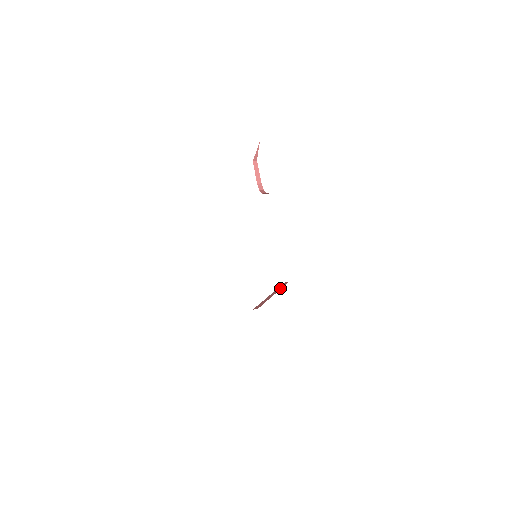
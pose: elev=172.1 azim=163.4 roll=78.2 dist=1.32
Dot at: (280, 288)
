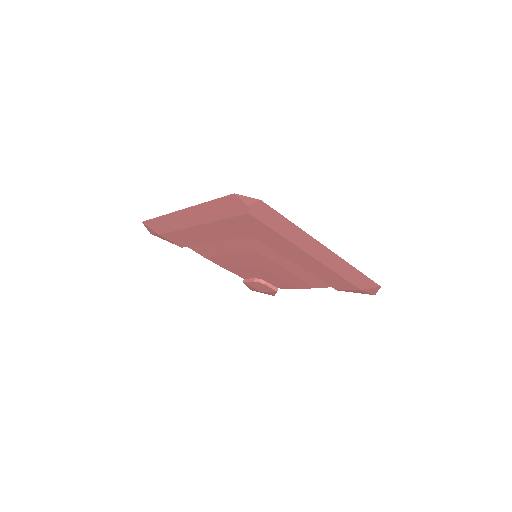
Dot at: occluded
